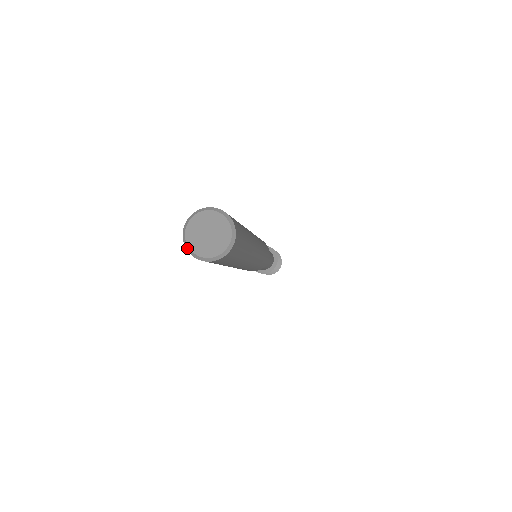
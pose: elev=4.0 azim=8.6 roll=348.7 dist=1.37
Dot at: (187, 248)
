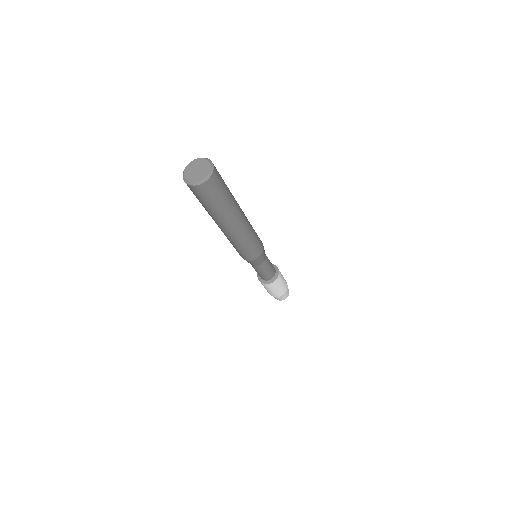
Dot at: (191, 184)
